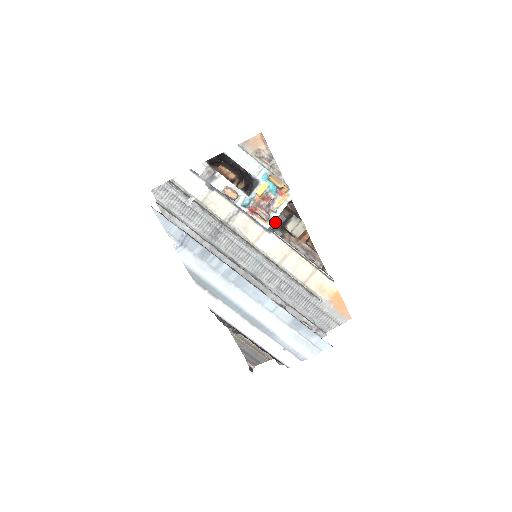
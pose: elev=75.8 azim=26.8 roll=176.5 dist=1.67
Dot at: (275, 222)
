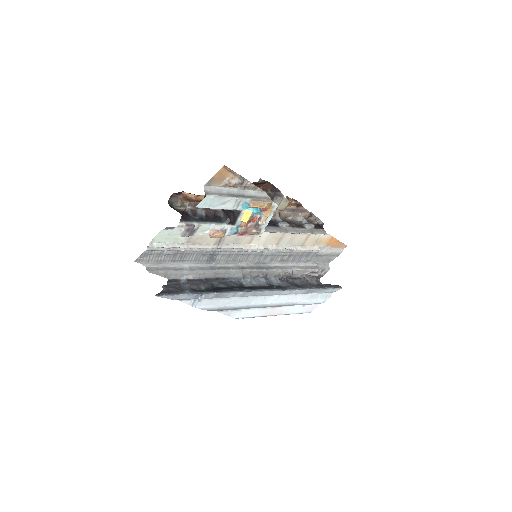
Dot at: occluded
